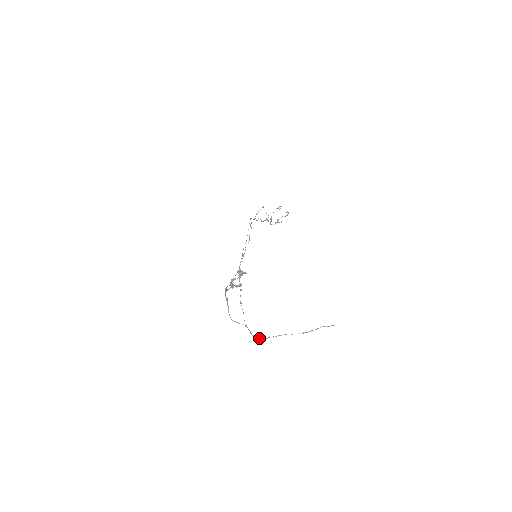
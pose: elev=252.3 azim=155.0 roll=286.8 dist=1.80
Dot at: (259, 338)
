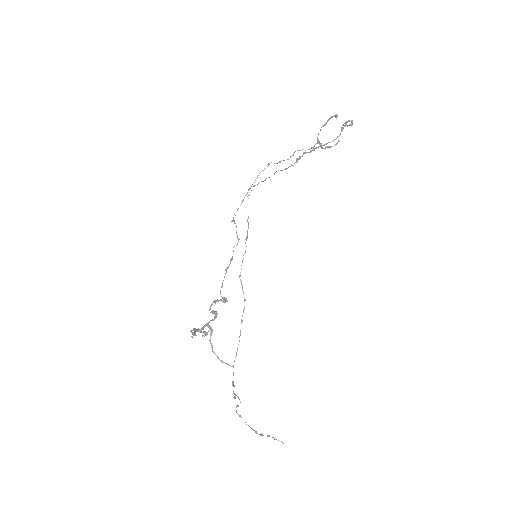
Dot at: (234, 398)
